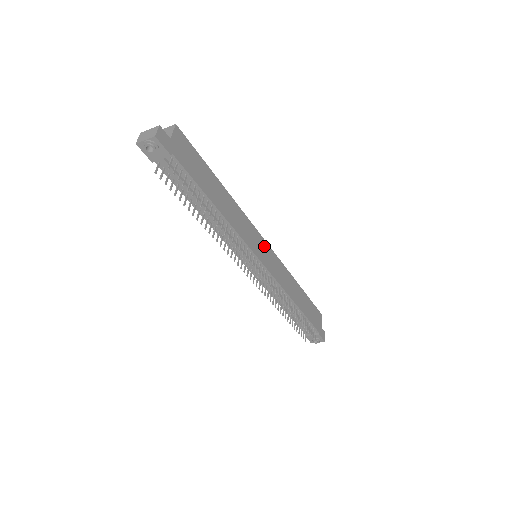
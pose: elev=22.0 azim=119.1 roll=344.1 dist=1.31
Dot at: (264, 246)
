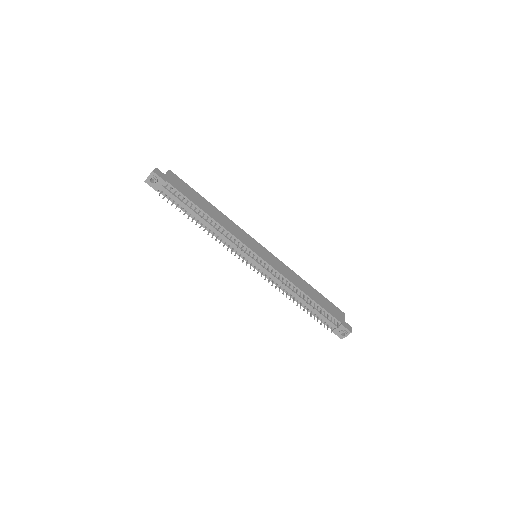
Dot at: (260, 247)
